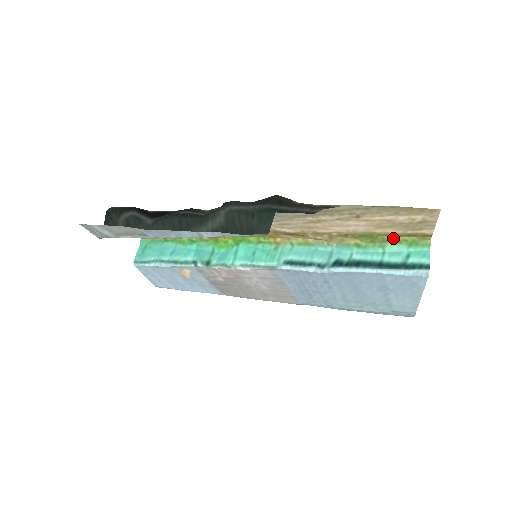
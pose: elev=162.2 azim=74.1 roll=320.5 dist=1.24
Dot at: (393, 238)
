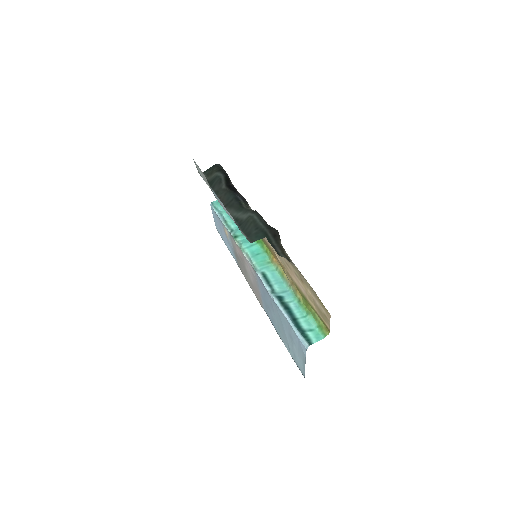
Dot at: (315, 314)
